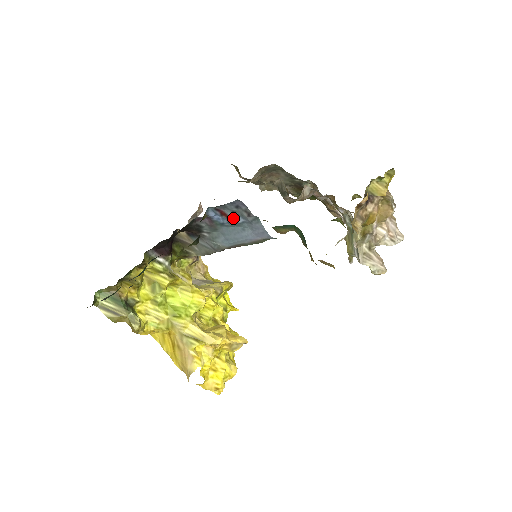
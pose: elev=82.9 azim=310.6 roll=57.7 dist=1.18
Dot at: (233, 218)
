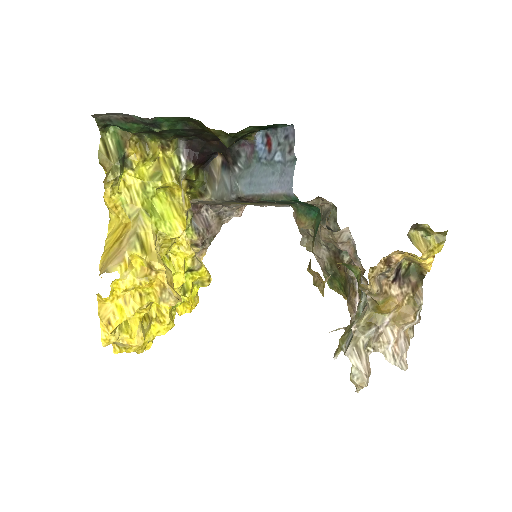
Dot at: (274, 151)
